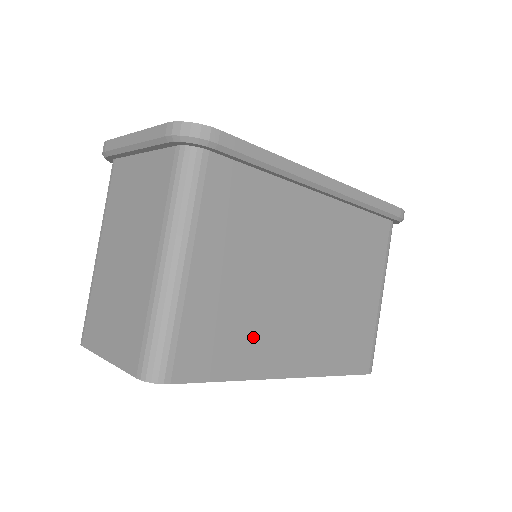
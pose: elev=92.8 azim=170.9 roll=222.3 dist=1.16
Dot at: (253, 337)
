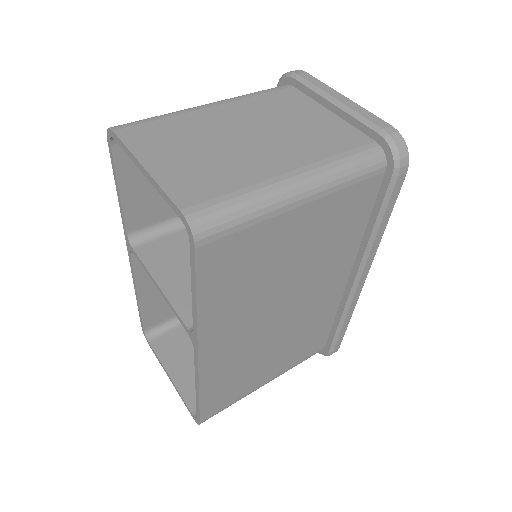
Dot at: (238, 299)
